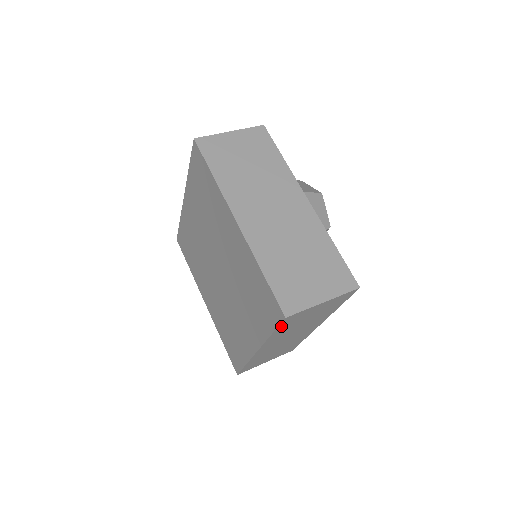
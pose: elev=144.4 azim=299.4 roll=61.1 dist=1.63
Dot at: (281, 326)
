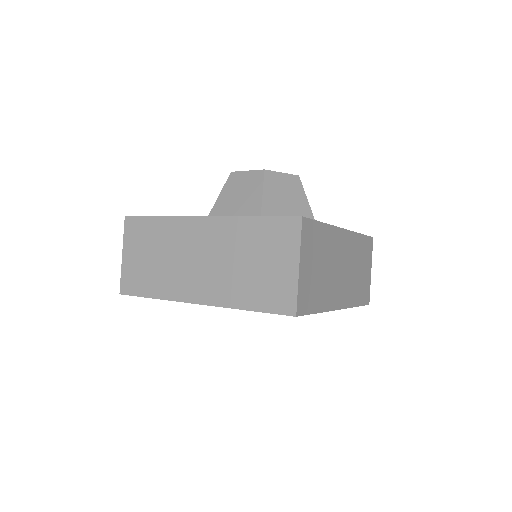
Dot at: occluded
